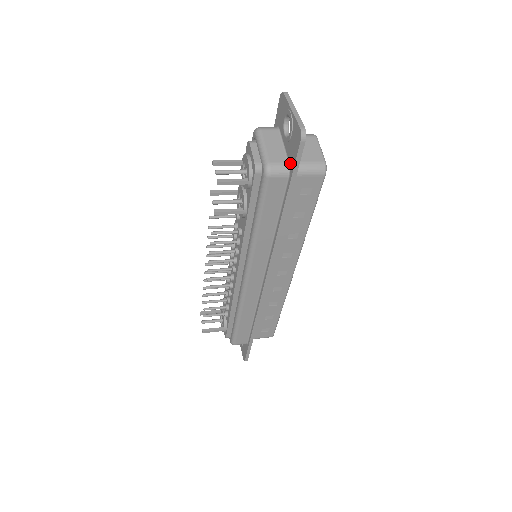
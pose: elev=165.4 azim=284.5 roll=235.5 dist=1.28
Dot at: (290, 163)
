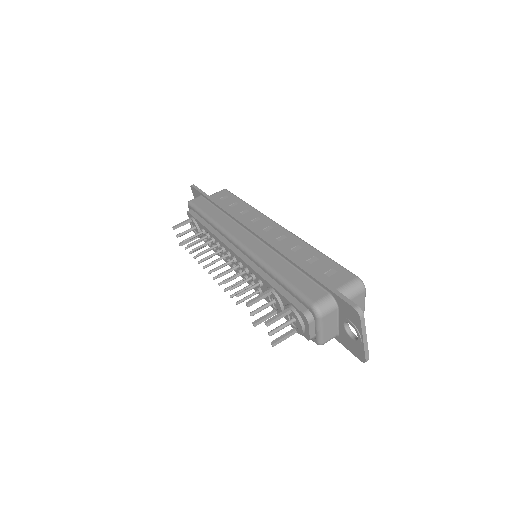
Dot at: (340, 338)
